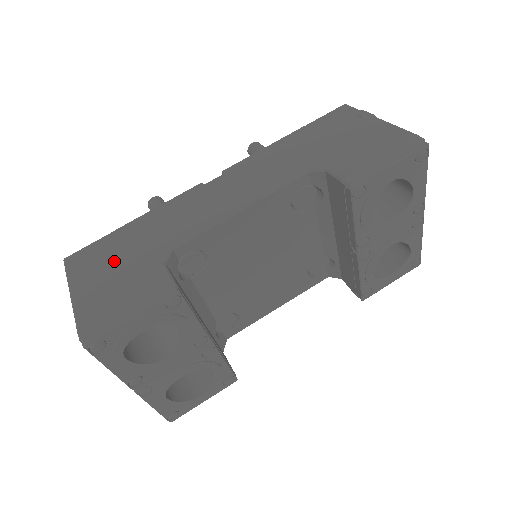
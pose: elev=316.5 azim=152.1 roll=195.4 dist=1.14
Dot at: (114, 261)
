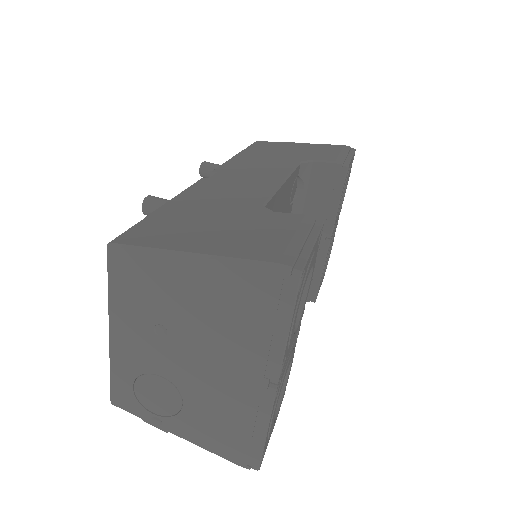
Dot at: (206, 224)
